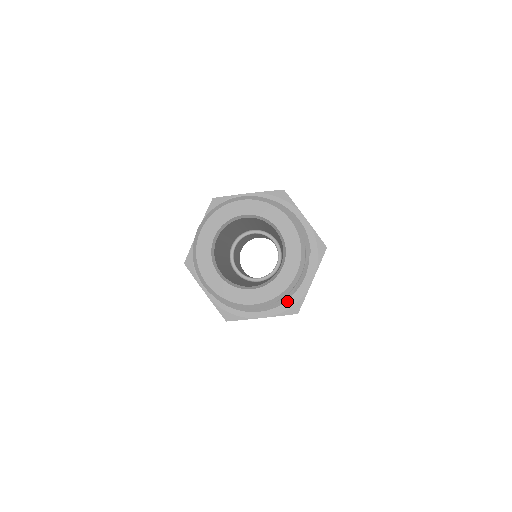
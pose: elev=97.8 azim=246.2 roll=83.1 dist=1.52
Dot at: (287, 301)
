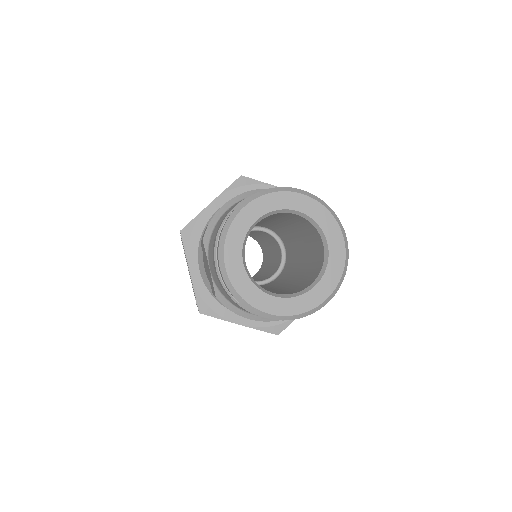
Dot at: occluded
